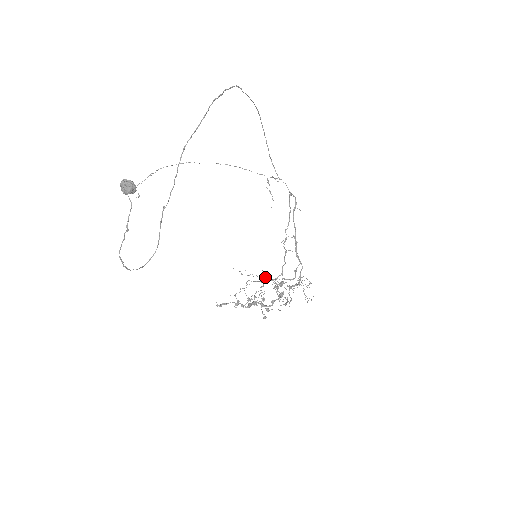
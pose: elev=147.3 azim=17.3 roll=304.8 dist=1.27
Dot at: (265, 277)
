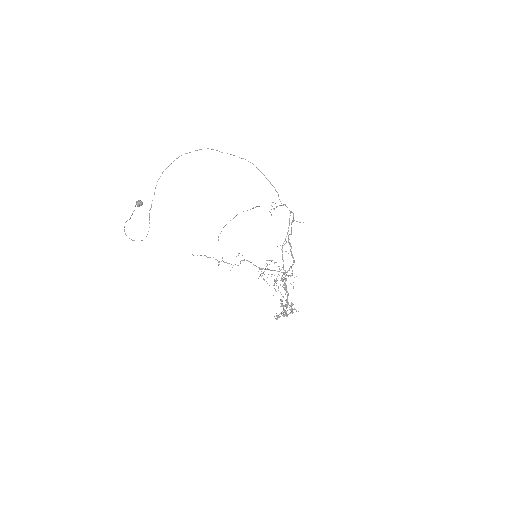
Dot at: occluded
